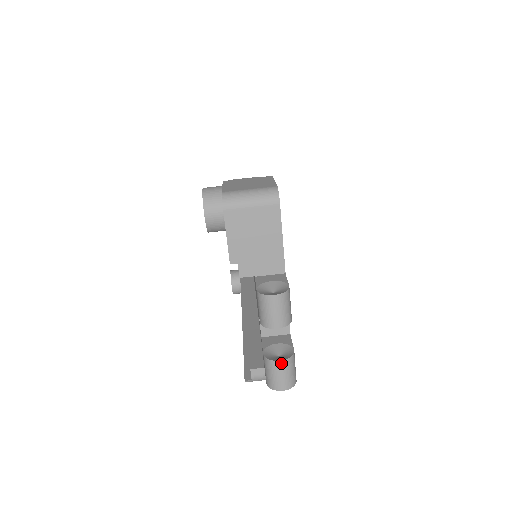
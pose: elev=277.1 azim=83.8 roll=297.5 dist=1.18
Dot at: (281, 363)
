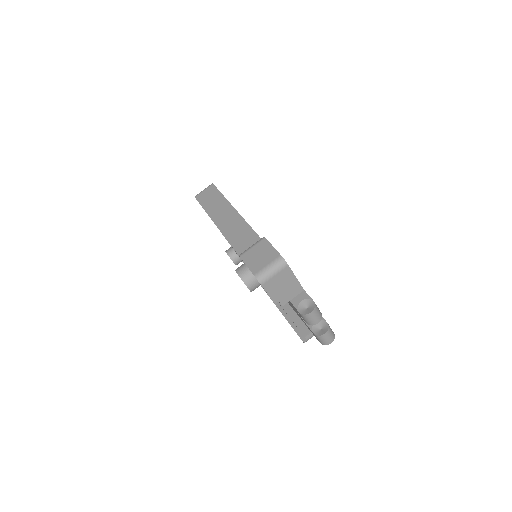
Dot at: (326, 334)
